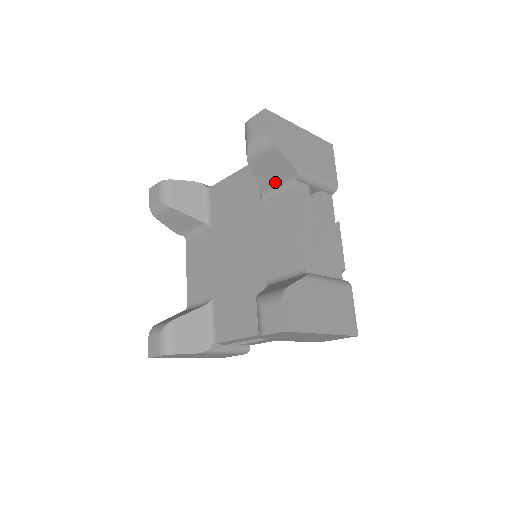
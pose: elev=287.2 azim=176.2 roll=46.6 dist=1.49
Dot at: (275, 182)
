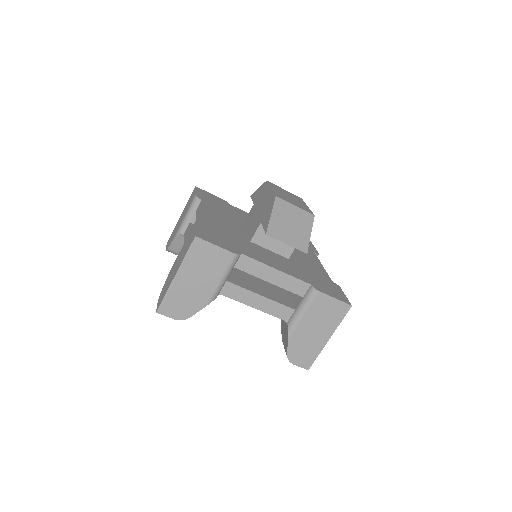
Dot at: occluded
